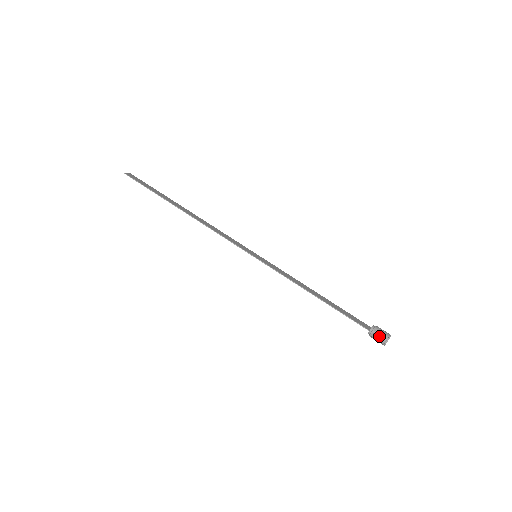
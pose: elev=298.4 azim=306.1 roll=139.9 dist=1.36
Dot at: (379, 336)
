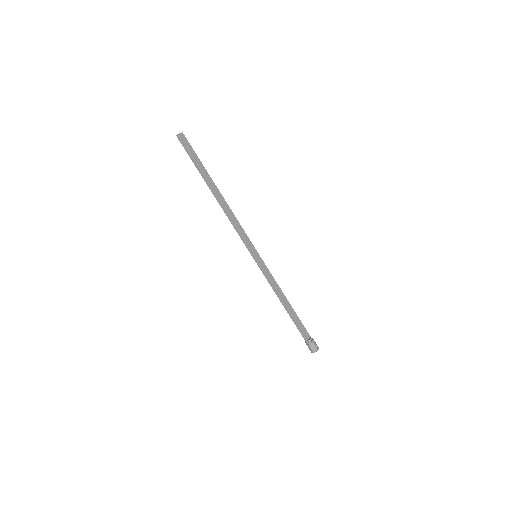
Dot at: (310, 348)
